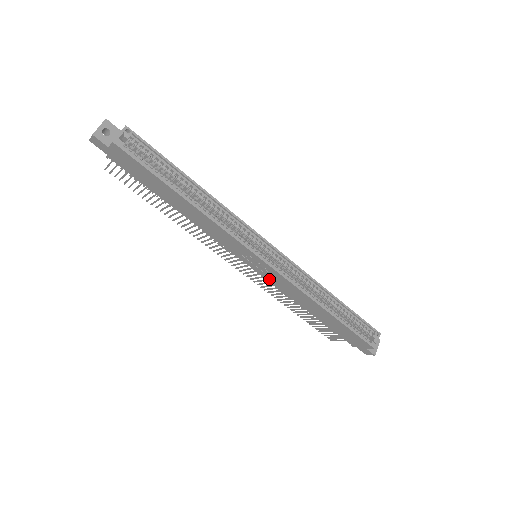
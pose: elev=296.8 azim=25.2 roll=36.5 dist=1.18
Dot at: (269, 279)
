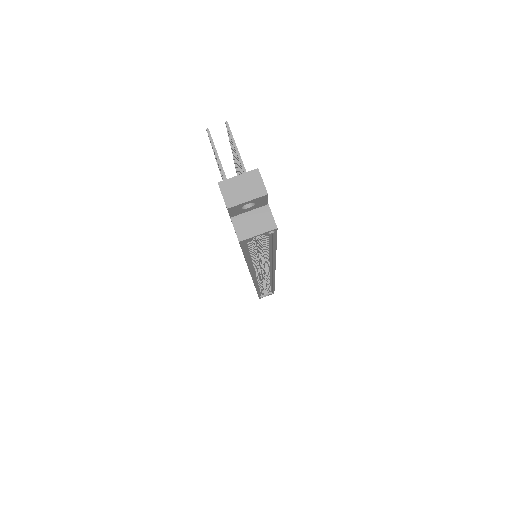
Dot at: occluded
